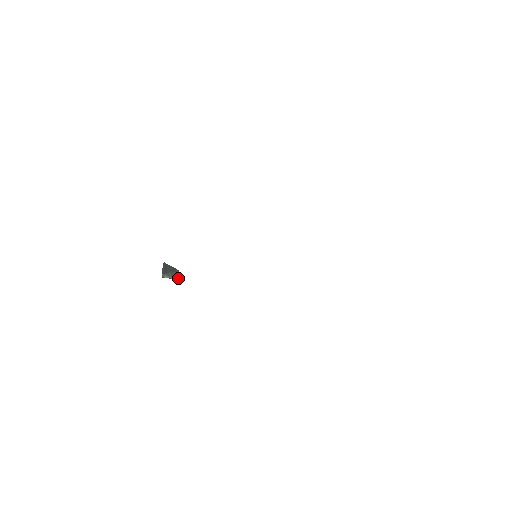
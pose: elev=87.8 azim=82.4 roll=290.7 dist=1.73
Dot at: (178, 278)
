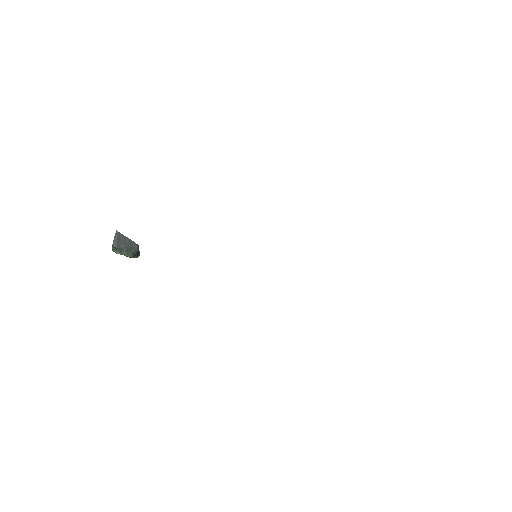
Dot at: (136, 255)
